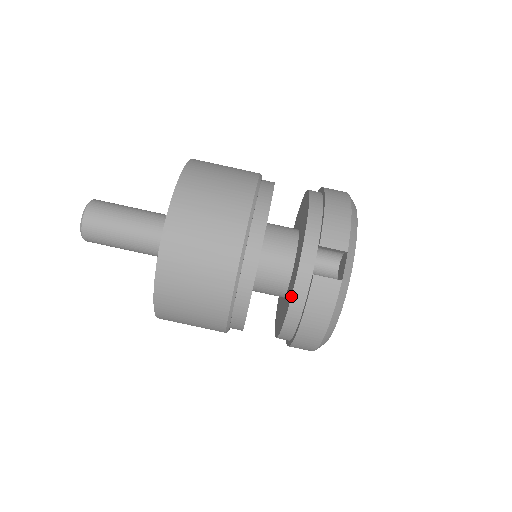
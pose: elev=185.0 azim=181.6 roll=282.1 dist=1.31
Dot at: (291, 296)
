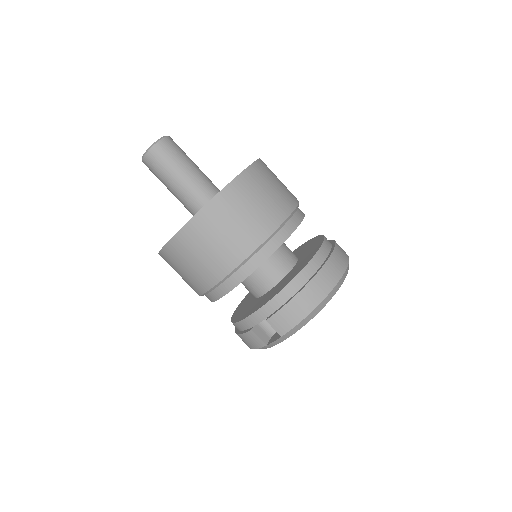
Dot at: (236, 322)
